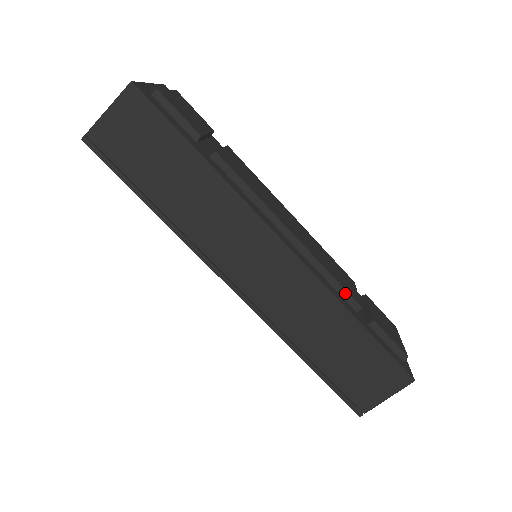
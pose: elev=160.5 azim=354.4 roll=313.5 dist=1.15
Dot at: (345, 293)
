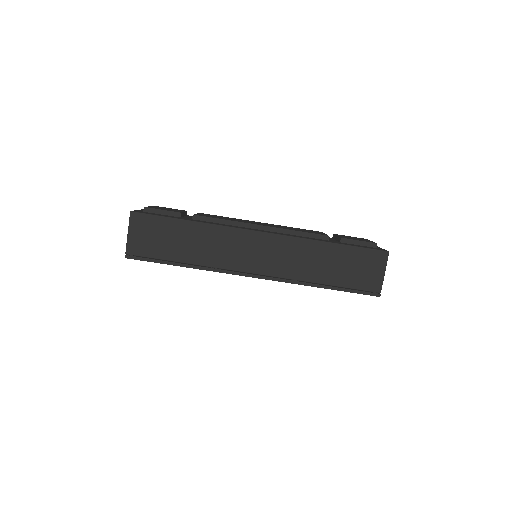
Dot at: (314, 235)
